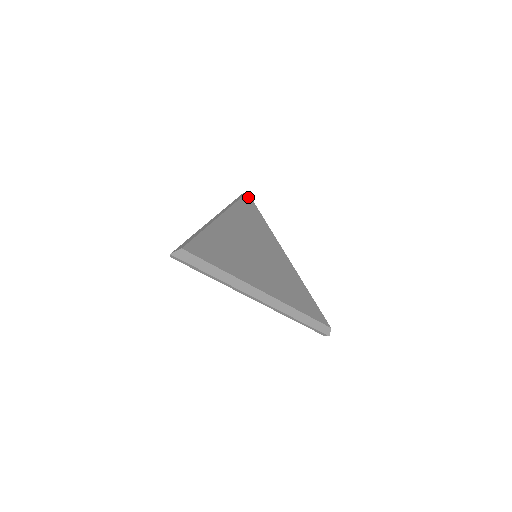
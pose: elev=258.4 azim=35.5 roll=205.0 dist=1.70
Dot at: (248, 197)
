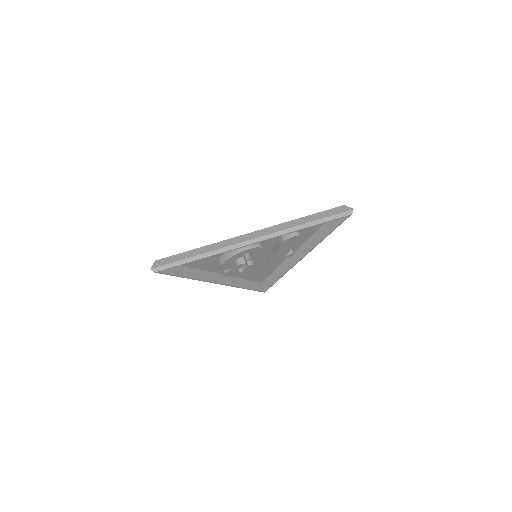
Dot at: (261, 281)
